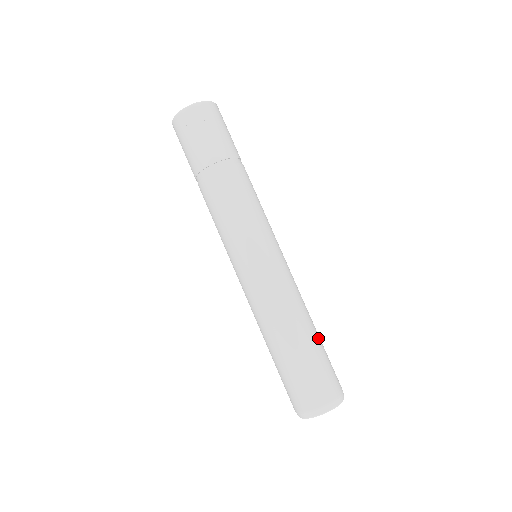
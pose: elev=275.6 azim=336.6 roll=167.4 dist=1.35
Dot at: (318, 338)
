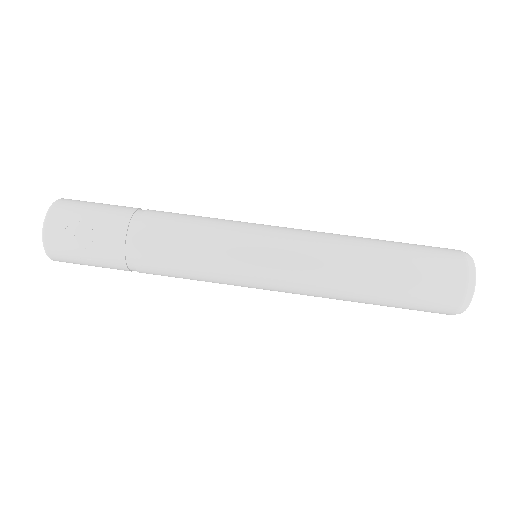
Dot at: (387, 244)
